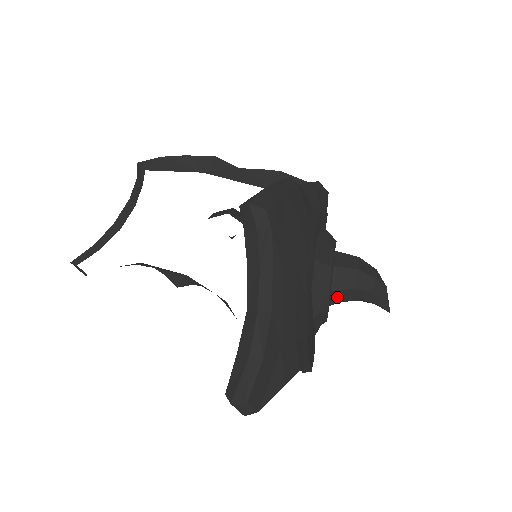
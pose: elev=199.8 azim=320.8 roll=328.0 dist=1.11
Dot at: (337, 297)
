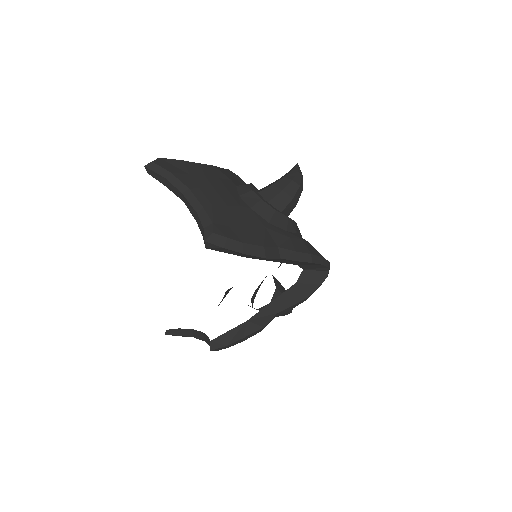
Dot at: occluded
